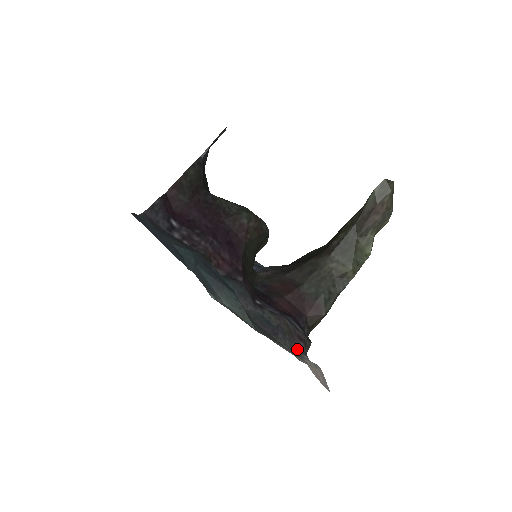
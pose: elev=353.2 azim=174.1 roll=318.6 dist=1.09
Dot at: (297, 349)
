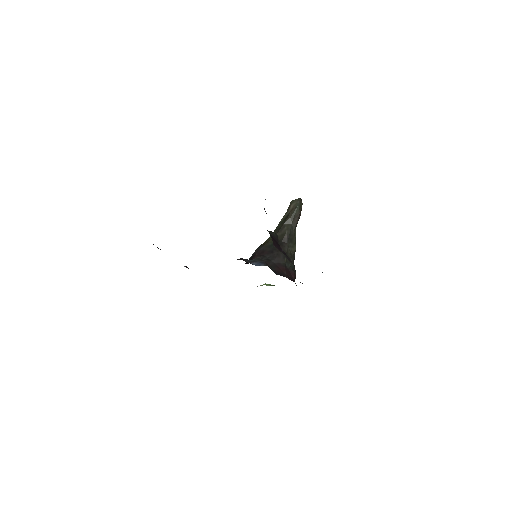
Dot at: occluded
